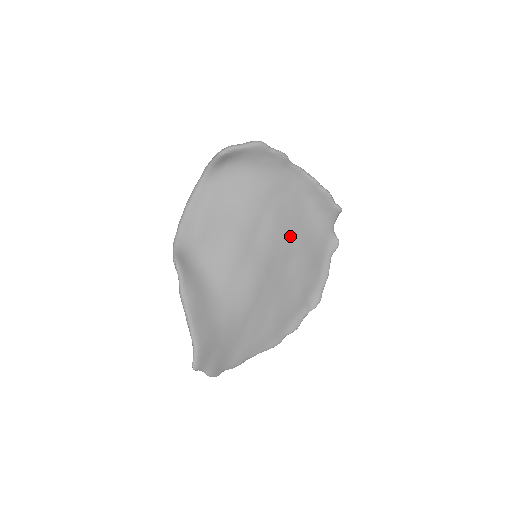
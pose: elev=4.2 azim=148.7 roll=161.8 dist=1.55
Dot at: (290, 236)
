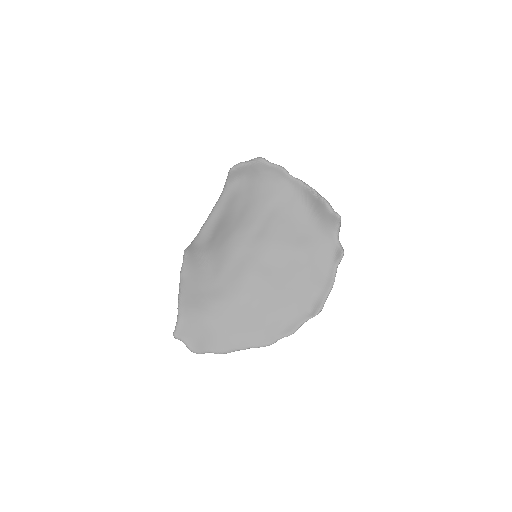
Dot at: (288, 240)
